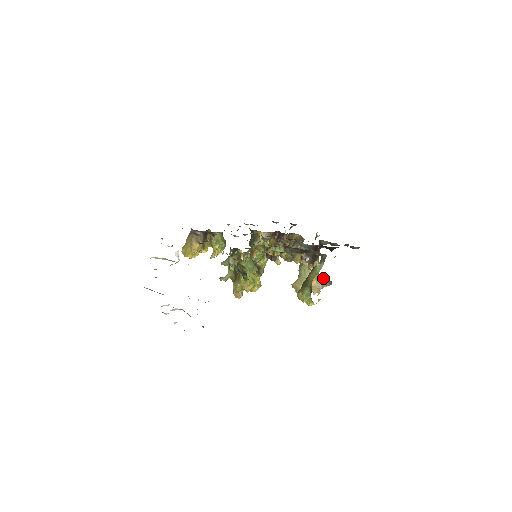
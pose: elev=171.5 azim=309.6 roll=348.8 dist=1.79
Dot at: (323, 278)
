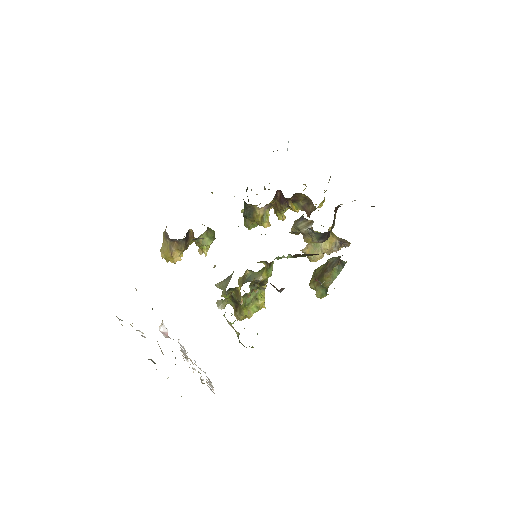
Dot at: (339, 241)
